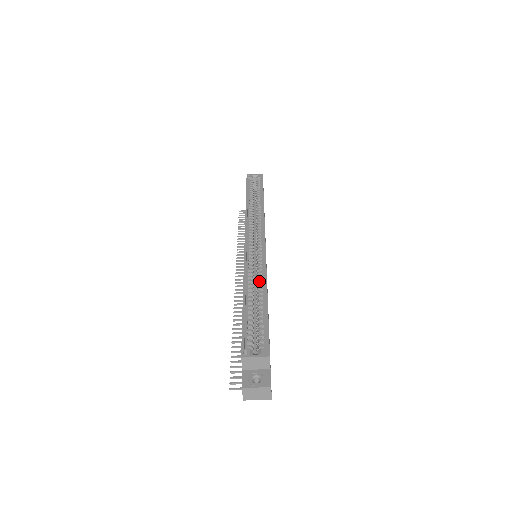
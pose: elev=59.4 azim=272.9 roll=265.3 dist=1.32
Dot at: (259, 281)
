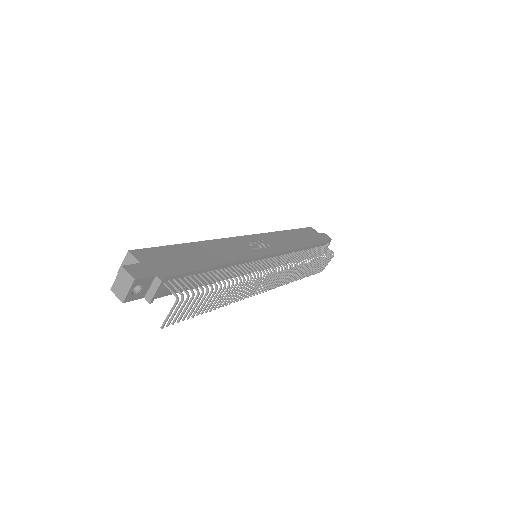
Dot at: occluded
